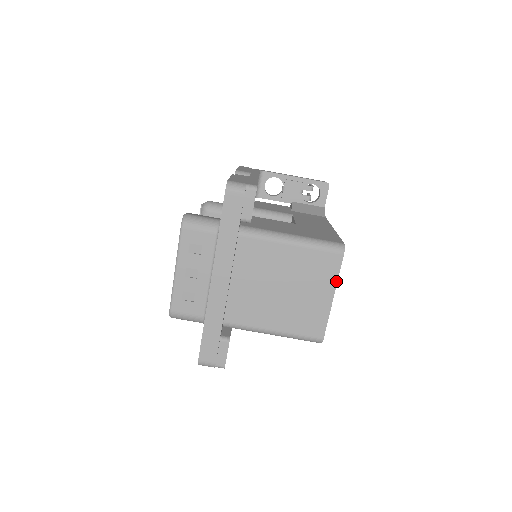
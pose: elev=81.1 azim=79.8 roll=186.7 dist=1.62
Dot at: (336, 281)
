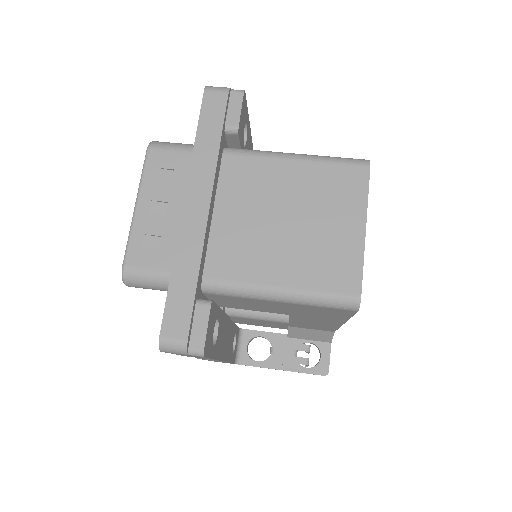
Dot at: (365, 204)
